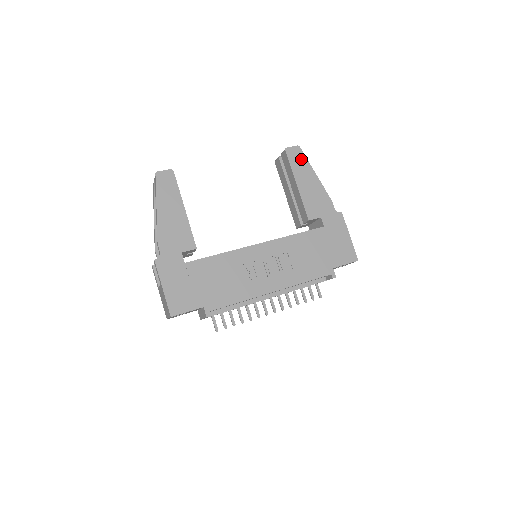
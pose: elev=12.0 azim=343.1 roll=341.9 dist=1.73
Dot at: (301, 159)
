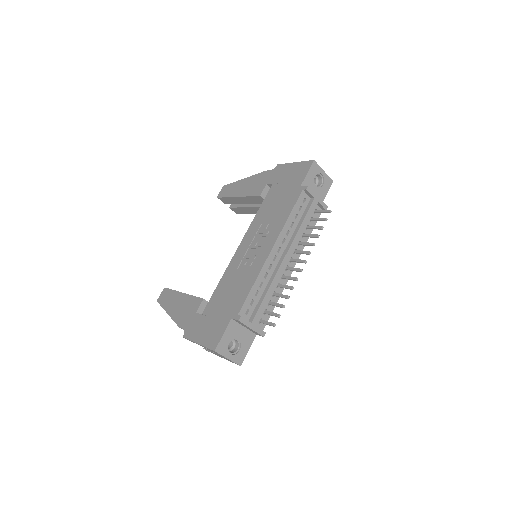
Dot at: (230, 187)
